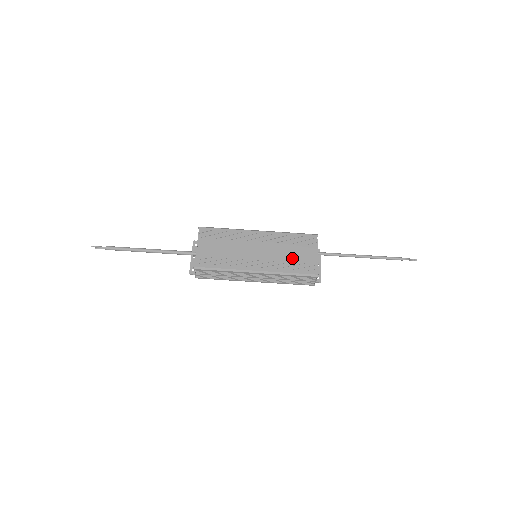
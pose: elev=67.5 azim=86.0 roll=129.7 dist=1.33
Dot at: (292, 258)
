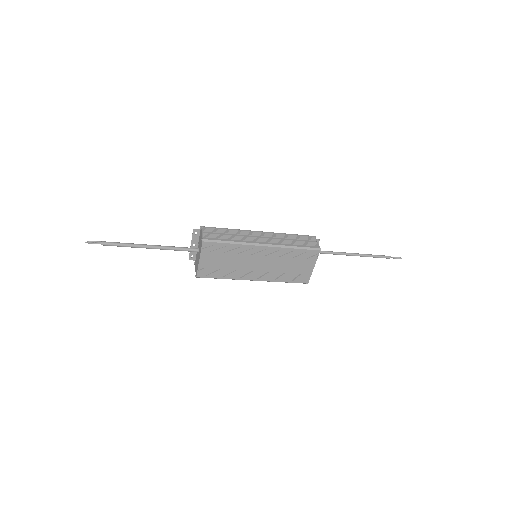
Dot at: (289, 271)
